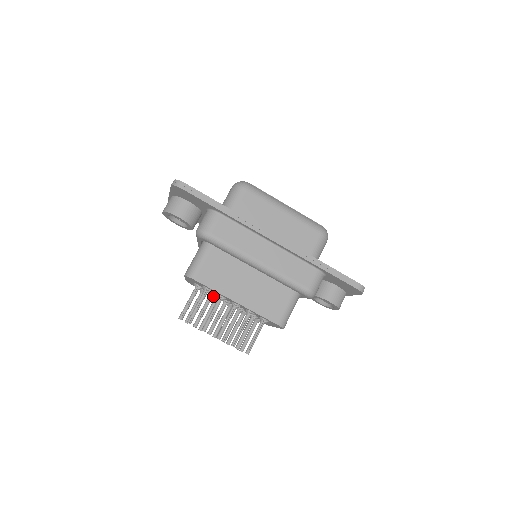
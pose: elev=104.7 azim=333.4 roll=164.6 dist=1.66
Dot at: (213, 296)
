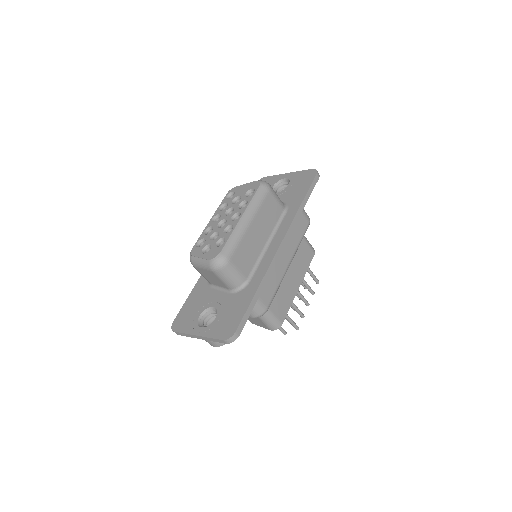
Dot at: occluded
